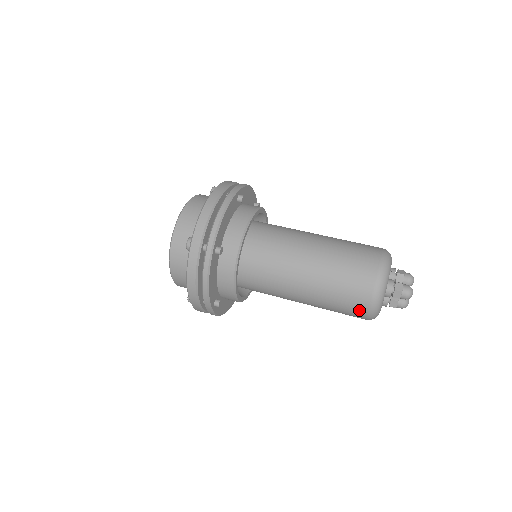
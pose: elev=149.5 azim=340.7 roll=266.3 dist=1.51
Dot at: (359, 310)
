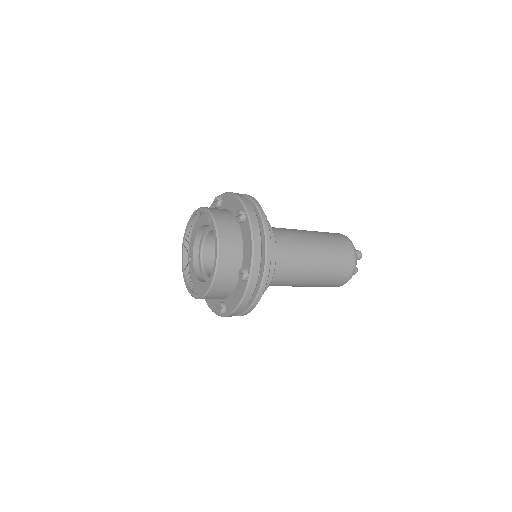
Dot at: (349, 263)
